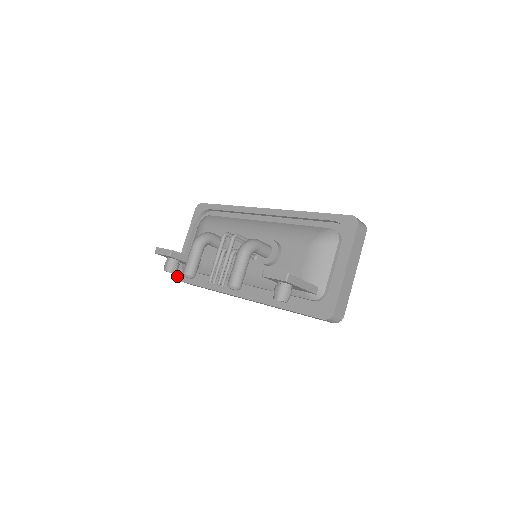
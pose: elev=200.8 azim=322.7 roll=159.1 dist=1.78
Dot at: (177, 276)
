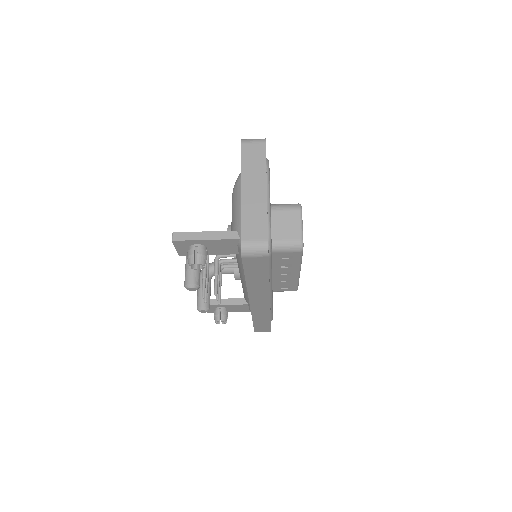
Dot at: occluded
